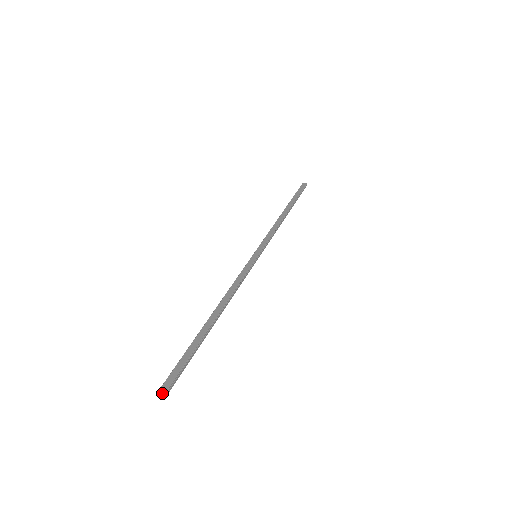
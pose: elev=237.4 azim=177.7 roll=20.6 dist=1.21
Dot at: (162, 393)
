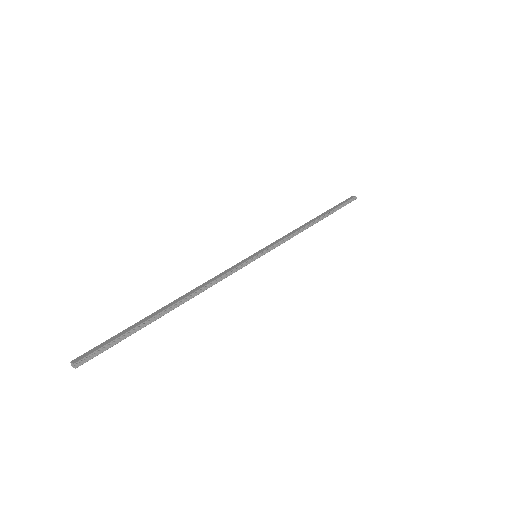
Dot at: (73, 362)
